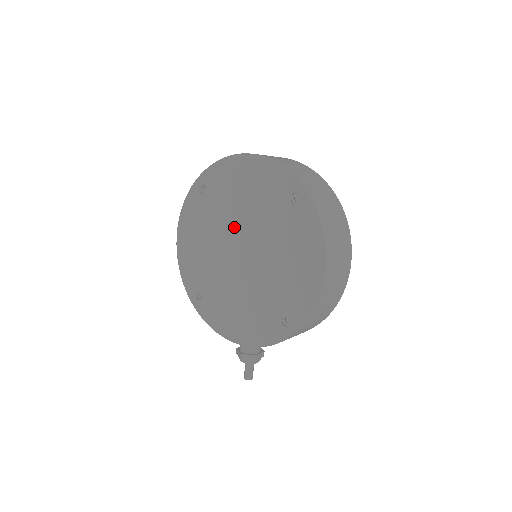
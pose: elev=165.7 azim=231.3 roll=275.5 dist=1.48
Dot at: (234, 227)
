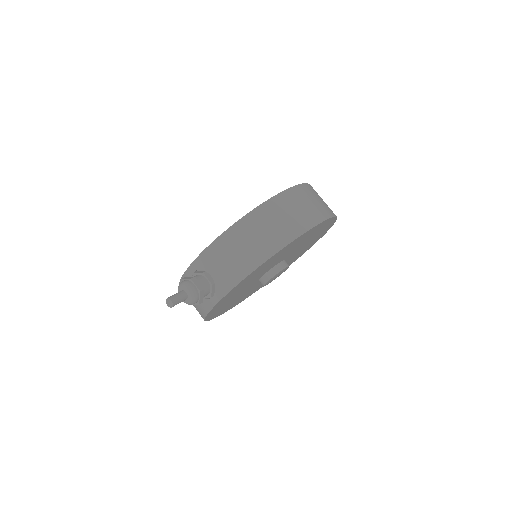
Dot at: occluded
